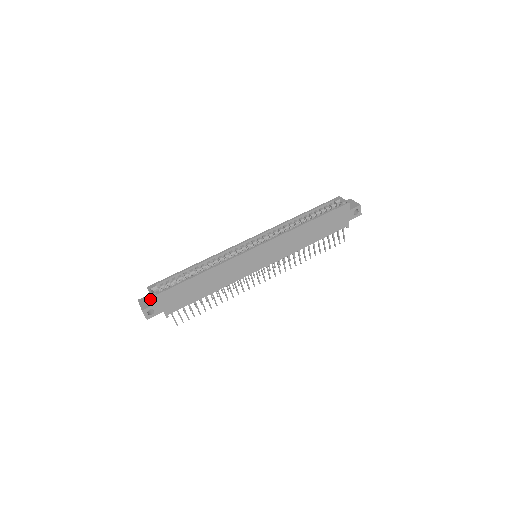
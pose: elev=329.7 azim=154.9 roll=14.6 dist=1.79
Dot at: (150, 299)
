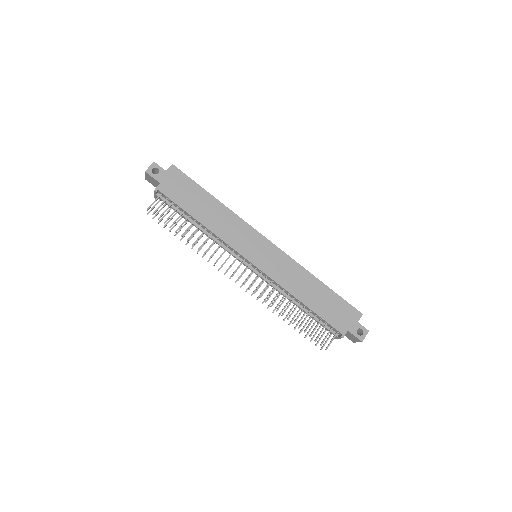
Dot at: occluded
